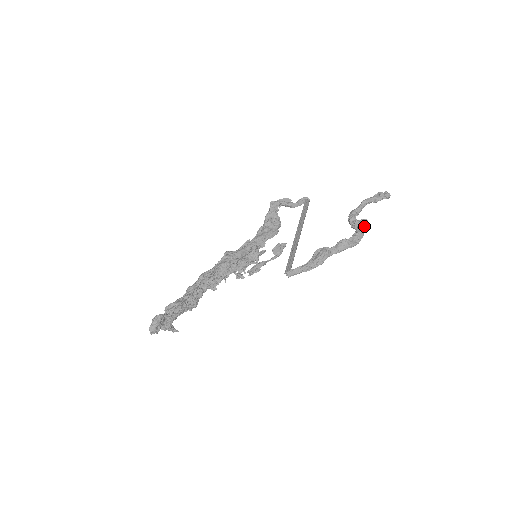
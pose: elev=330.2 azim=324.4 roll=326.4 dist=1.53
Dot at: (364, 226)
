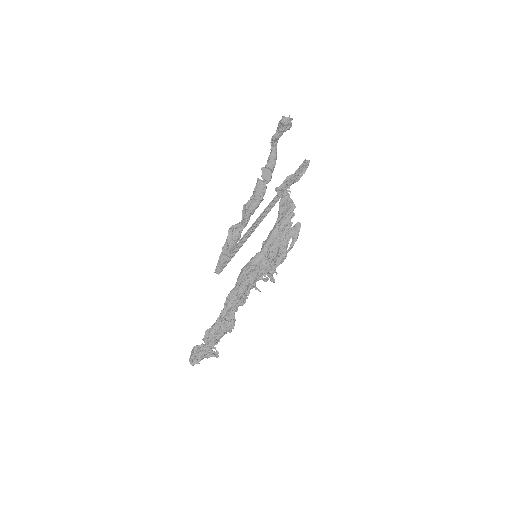
Dot at: (265, 176)
